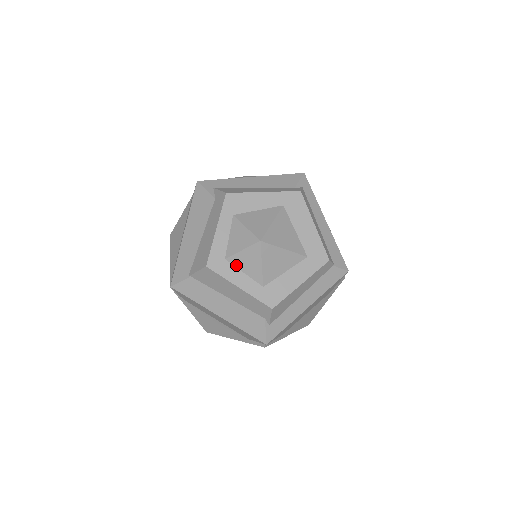
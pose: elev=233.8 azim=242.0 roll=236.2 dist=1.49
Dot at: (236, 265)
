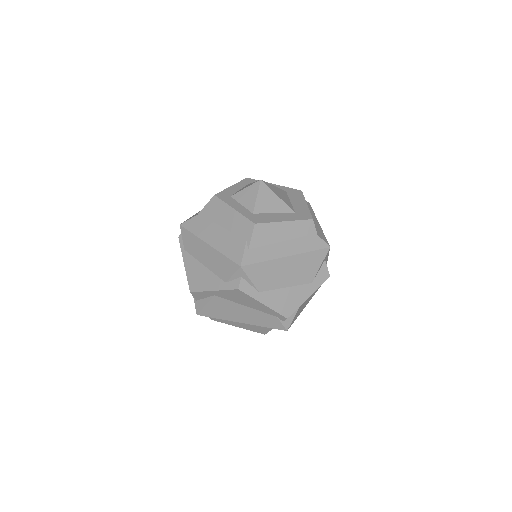
Dot at: (237, 200)
